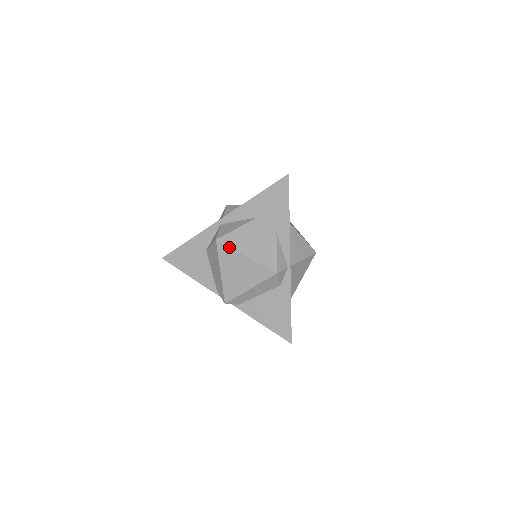
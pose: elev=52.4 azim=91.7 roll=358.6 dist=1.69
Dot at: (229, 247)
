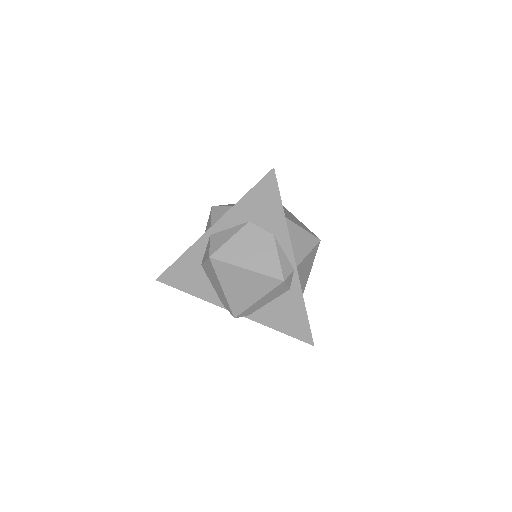
Dot at: (225, 263)
